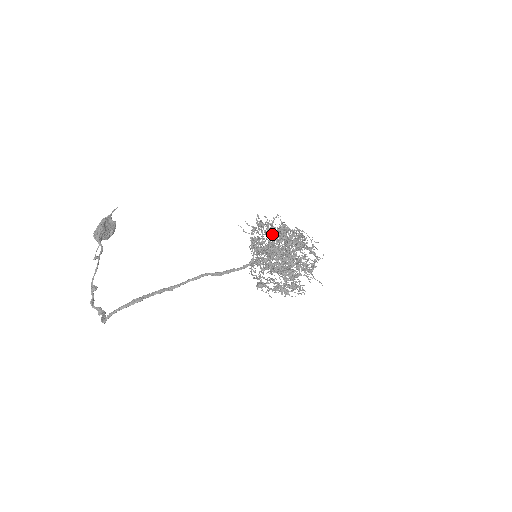
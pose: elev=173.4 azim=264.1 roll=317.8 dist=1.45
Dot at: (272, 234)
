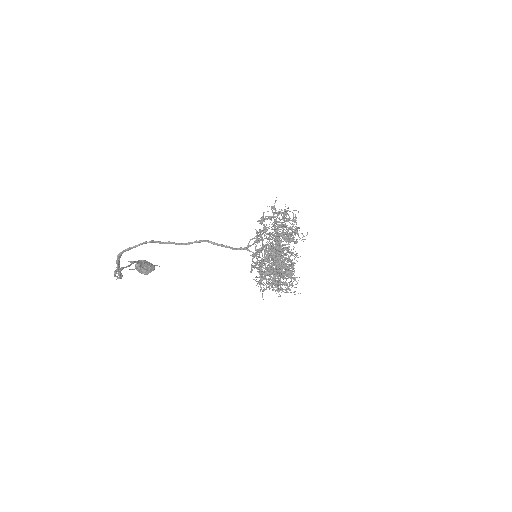
Dot at: occluded
